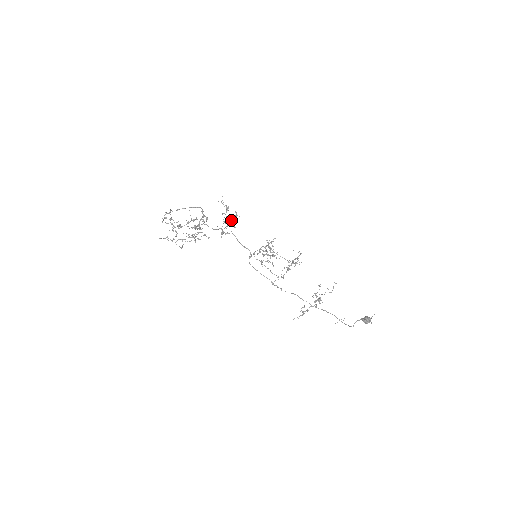
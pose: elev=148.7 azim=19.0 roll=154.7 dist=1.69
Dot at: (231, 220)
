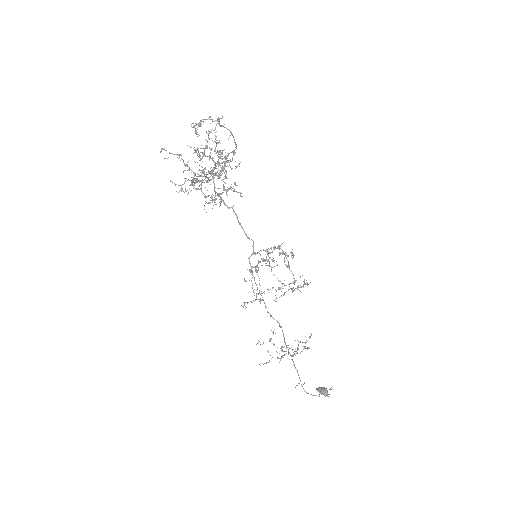
Dot at: occluded
